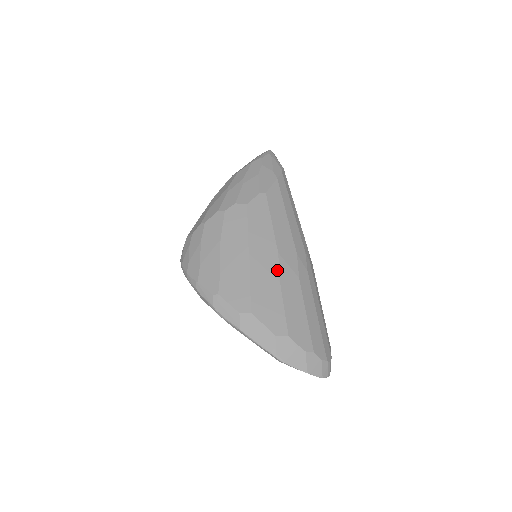
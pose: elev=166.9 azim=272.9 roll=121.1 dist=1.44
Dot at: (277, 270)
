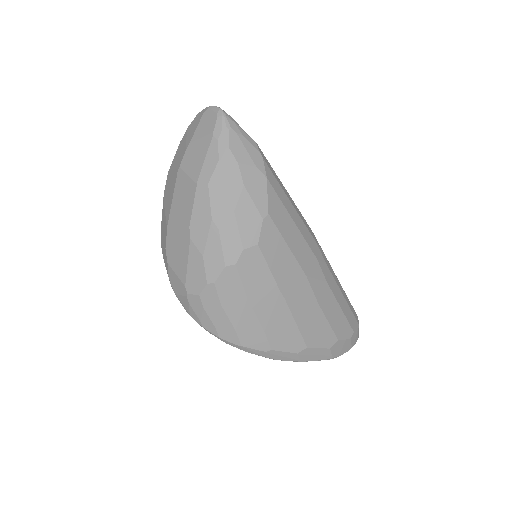
Dot at: (312, 294)
